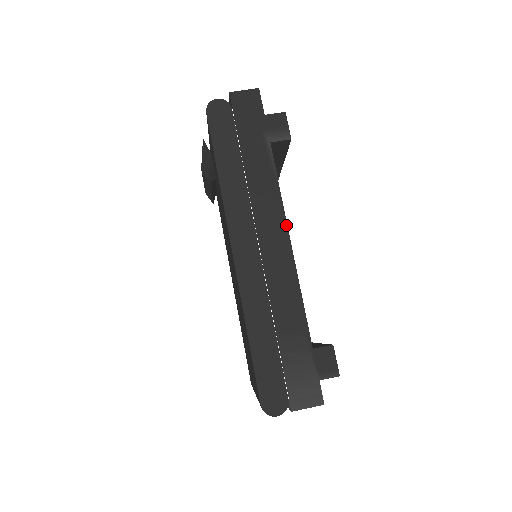
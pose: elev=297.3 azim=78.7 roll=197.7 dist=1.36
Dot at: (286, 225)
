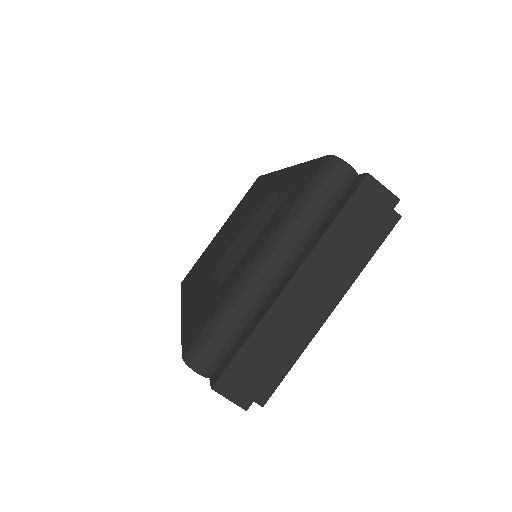
Dot at: occluded
